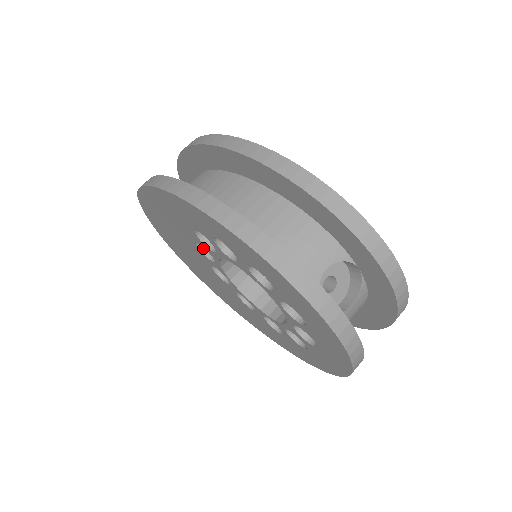
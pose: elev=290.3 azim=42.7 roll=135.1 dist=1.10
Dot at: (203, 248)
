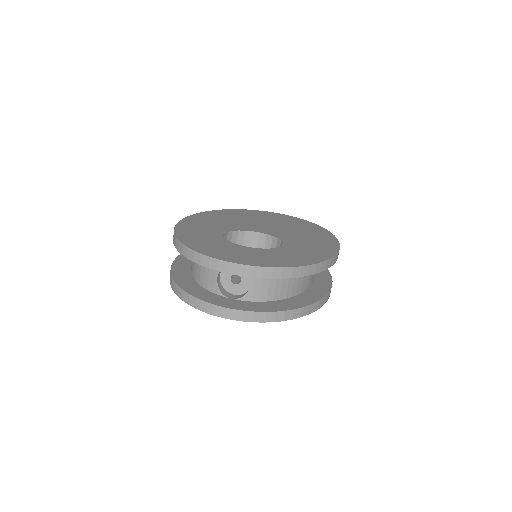
Dot at: occluded
